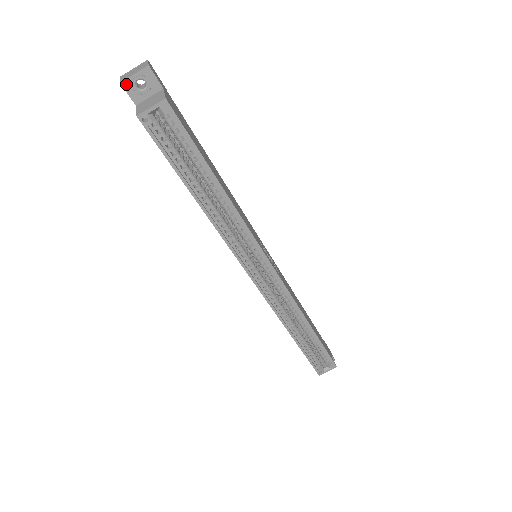
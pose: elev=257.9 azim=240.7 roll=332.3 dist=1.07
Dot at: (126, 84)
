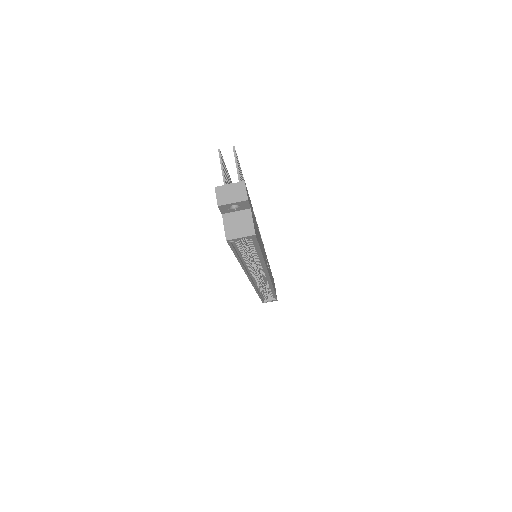
Dot at: (222, 206)
